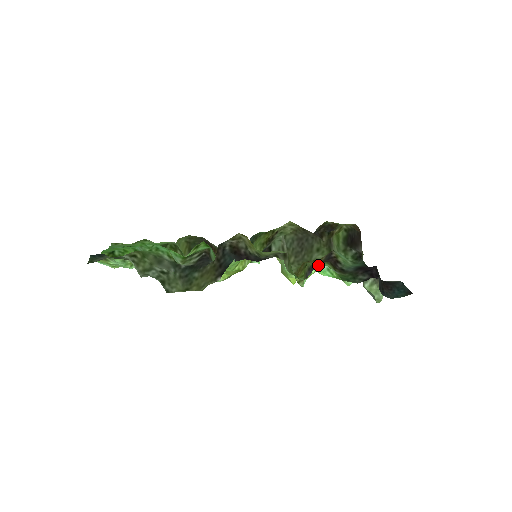
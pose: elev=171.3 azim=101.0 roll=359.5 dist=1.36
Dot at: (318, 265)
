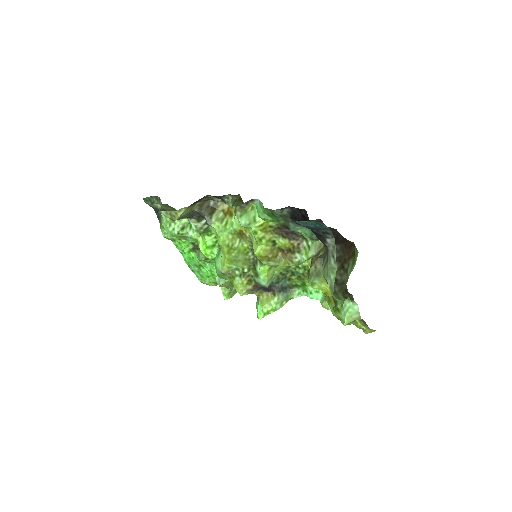
Dot at: (255, 201)
